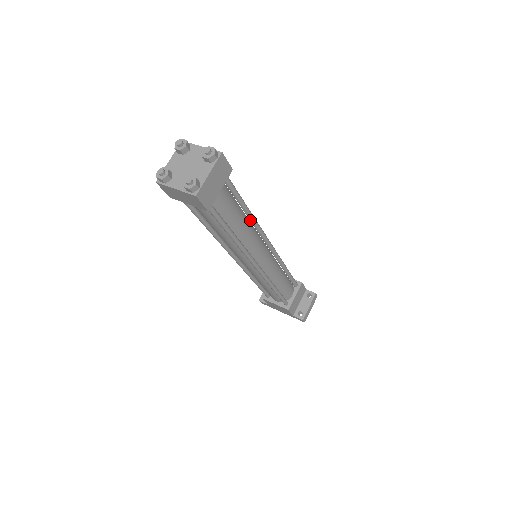
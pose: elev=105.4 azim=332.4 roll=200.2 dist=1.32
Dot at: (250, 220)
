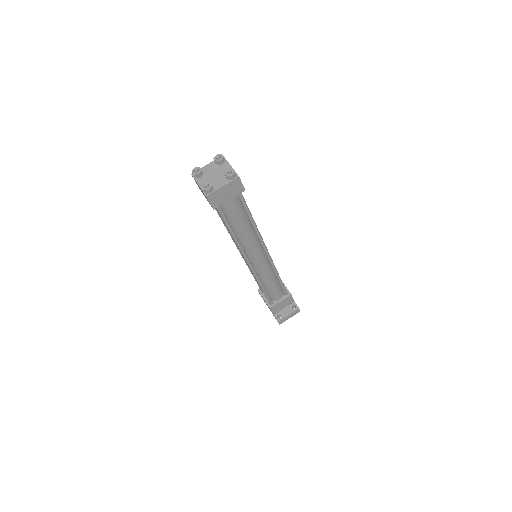
Dot at: (254, 229)
